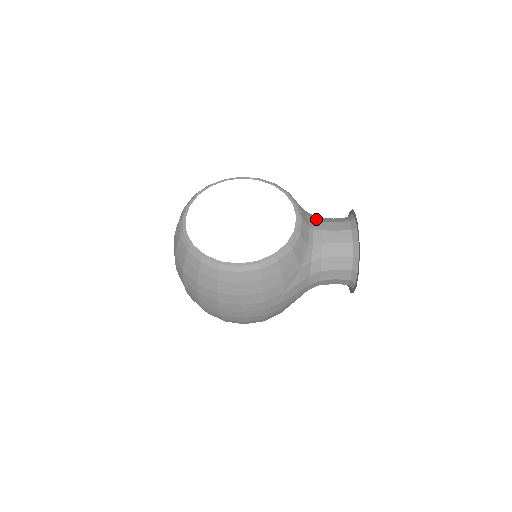
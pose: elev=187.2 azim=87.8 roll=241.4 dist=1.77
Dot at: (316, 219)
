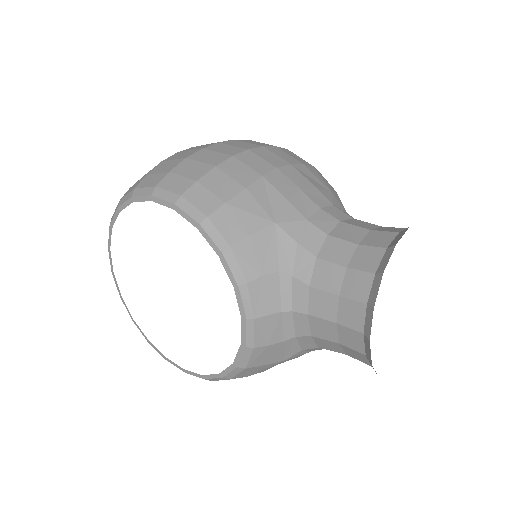
Dot at: (303, 279)
